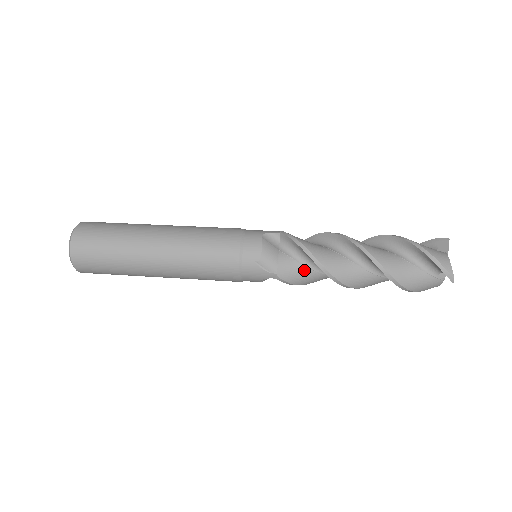
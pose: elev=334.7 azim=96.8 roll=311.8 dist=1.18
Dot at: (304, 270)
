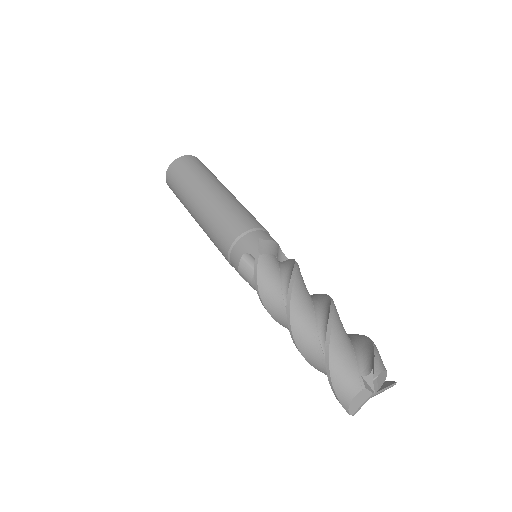
Dot at: occluded
